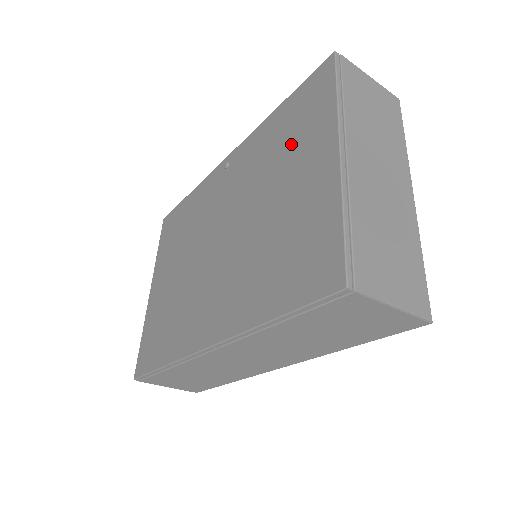
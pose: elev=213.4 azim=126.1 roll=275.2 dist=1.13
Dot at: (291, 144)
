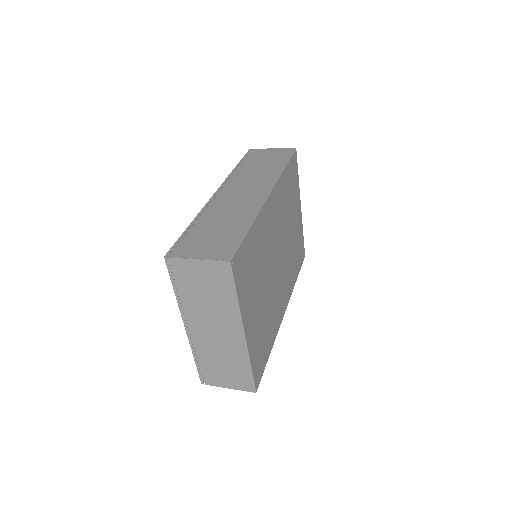
Dot at: occluded
